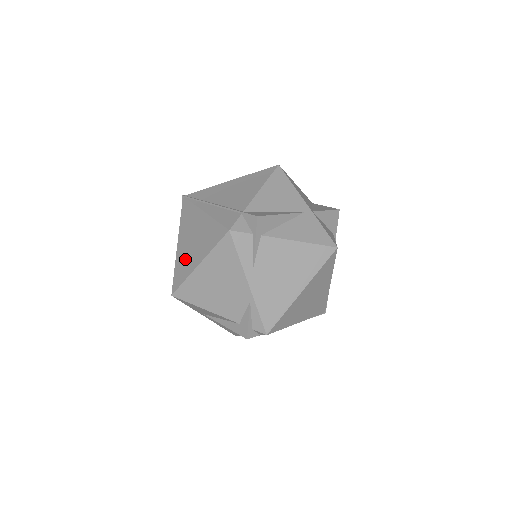
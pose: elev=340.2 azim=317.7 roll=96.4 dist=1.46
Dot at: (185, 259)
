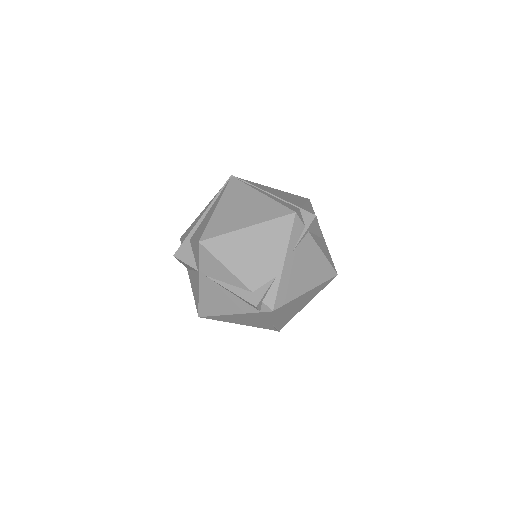
Dot at: (227, 219)
